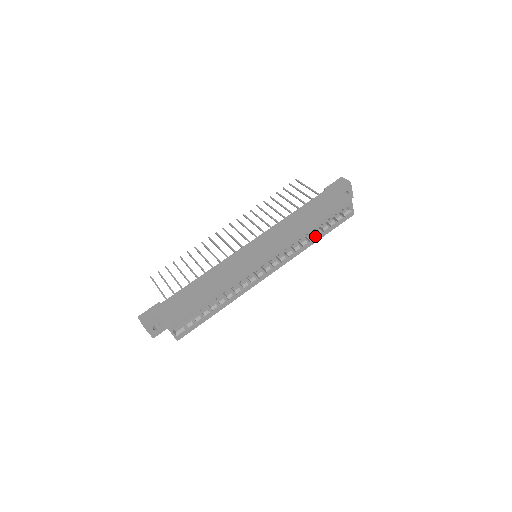
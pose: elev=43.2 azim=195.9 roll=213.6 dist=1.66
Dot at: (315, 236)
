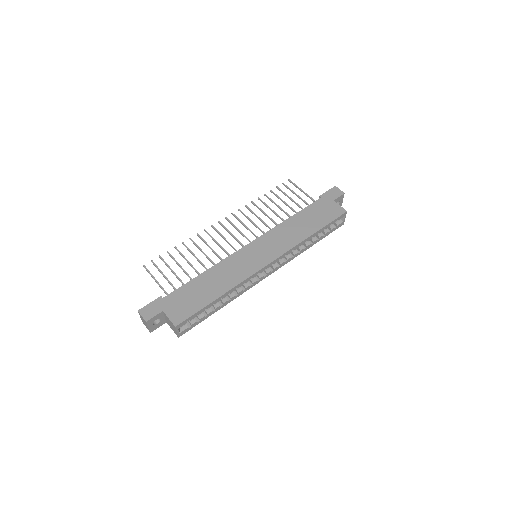
Dot at: (310, 242)
